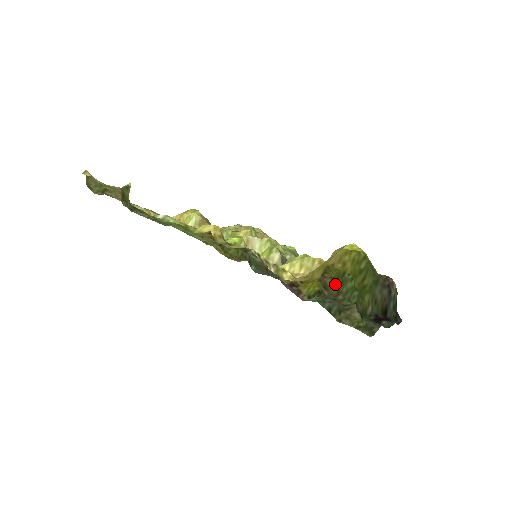
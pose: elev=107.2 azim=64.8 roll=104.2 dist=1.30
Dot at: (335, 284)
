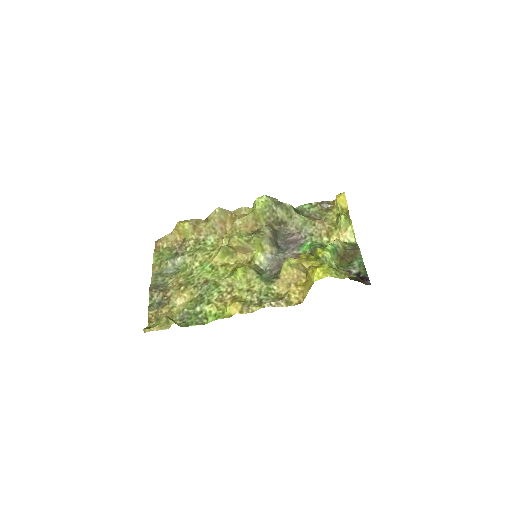
Dot at: occluded
